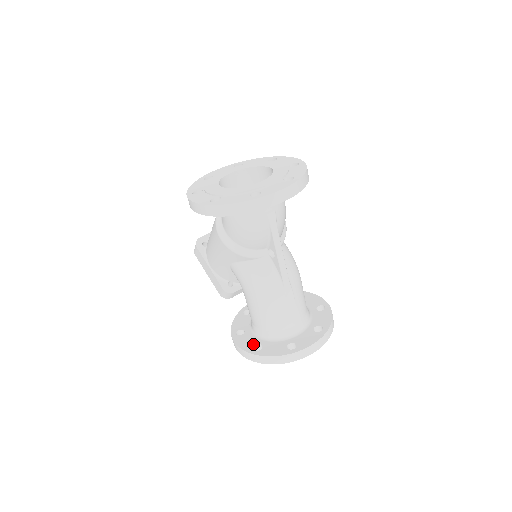
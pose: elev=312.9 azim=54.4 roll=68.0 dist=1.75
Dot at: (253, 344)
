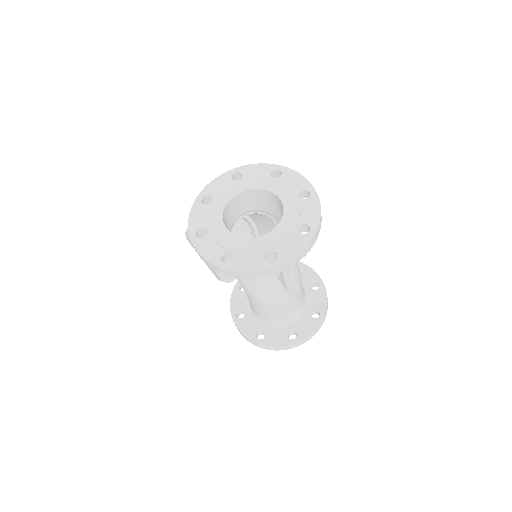
Dot at: (255, 331)
